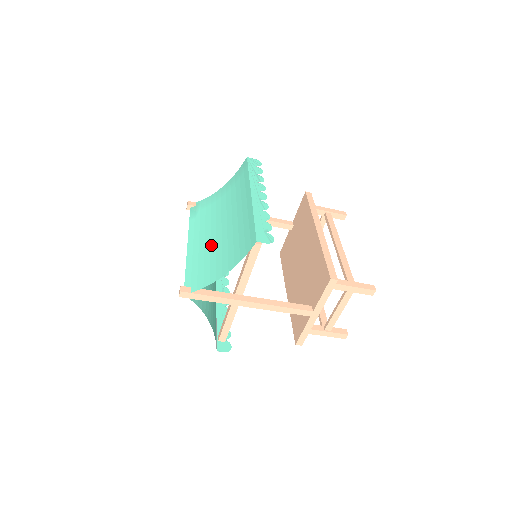
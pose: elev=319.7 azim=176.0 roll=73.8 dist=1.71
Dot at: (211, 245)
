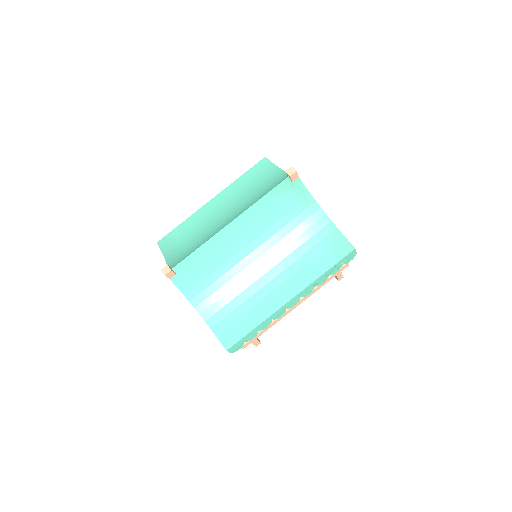
Dot at: (233, 259)
